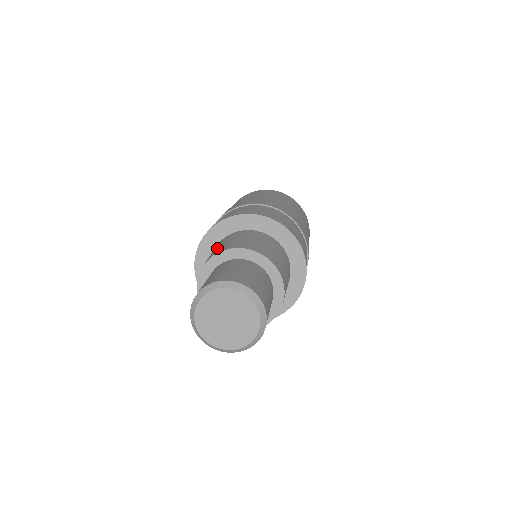
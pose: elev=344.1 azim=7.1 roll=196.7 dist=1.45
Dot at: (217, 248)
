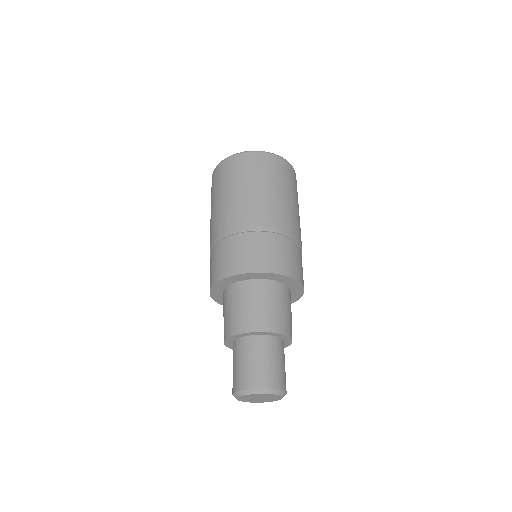
Dot at: (240, 313)
